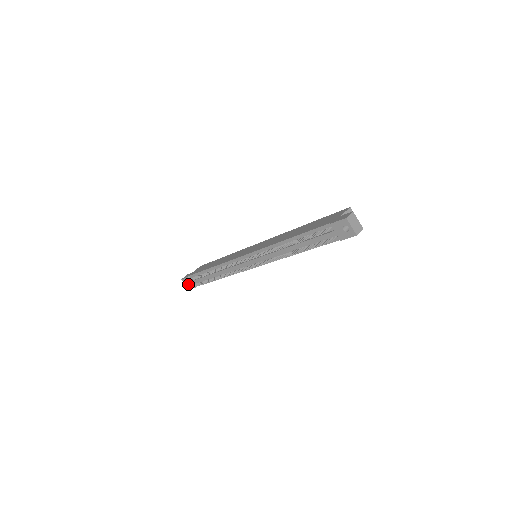
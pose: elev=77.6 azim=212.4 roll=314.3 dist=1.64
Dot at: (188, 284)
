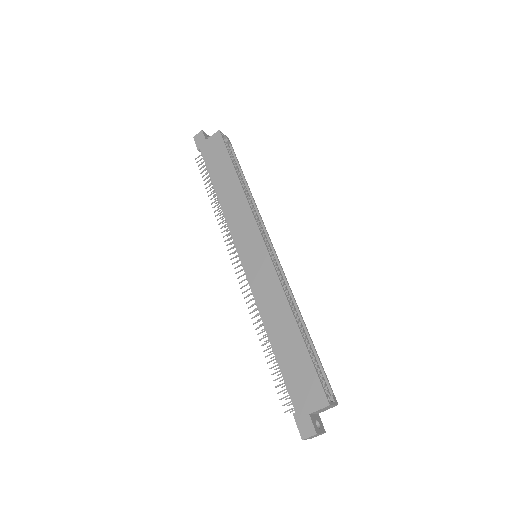
Dot at: occluded
